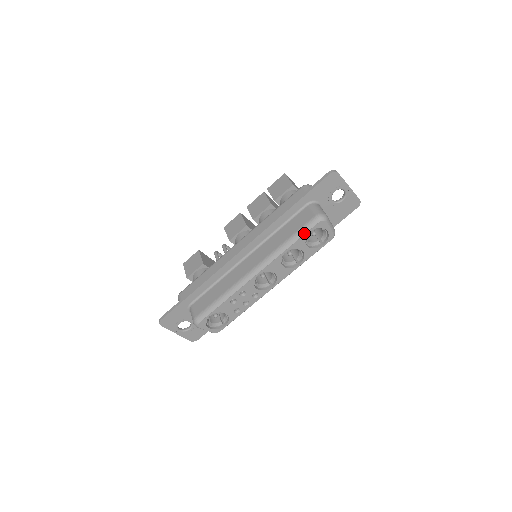
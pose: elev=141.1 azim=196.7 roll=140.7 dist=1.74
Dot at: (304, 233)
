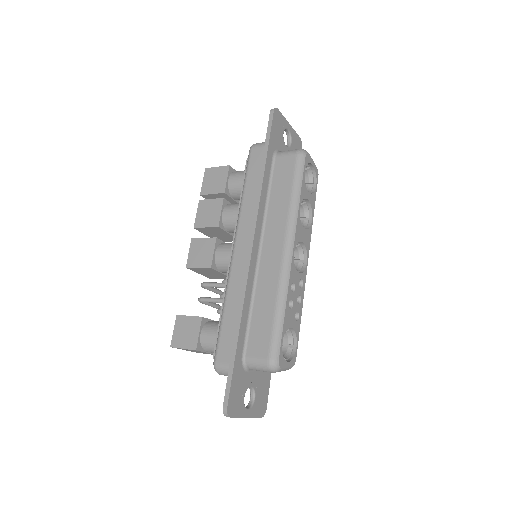
Dot at: (301, 176)
